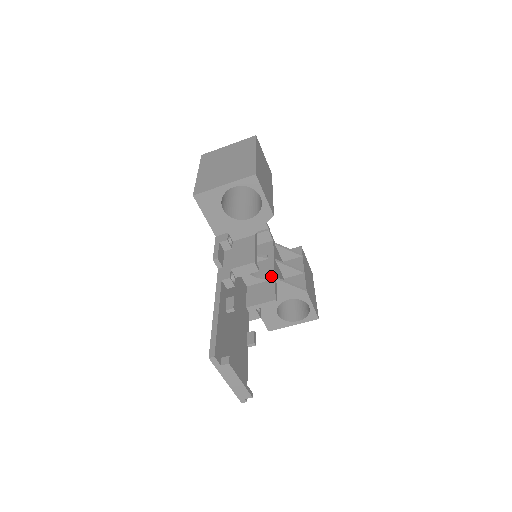
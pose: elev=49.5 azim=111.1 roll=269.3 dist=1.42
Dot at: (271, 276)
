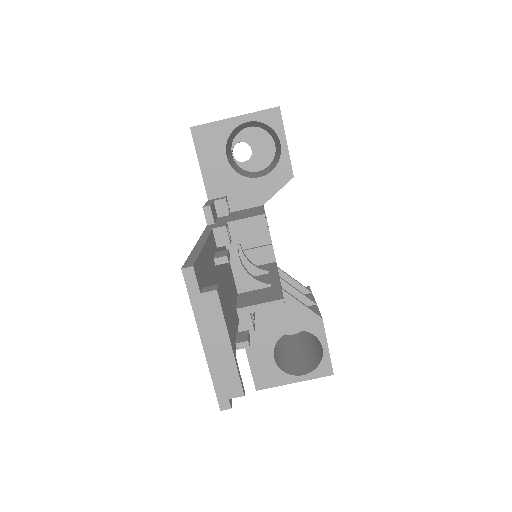
Dot at: (275, 283)
